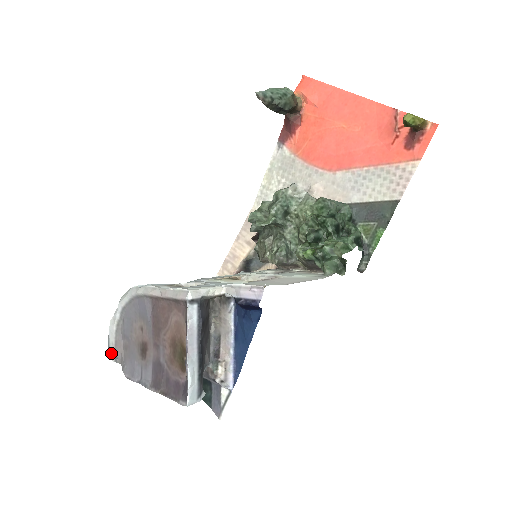
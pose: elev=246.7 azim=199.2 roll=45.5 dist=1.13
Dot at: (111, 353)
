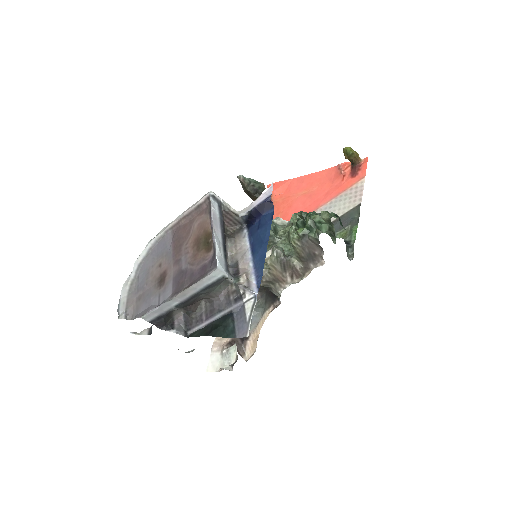
Dot at: (121, 313)
